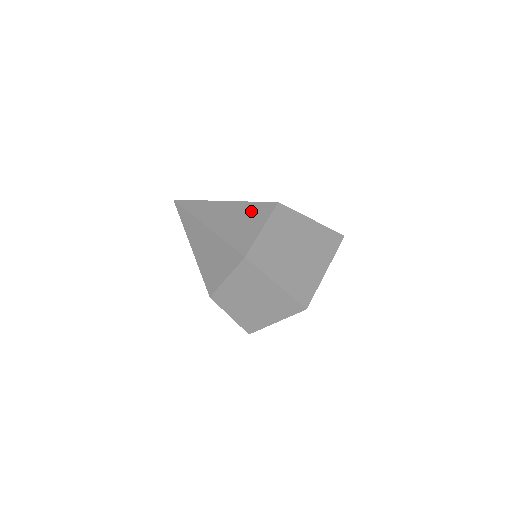
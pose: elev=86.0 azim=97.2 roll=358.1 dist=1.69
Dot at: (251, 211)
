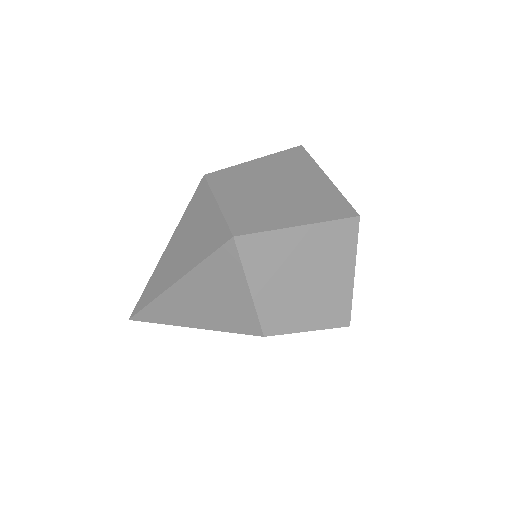
Dot at: (192, 215)
